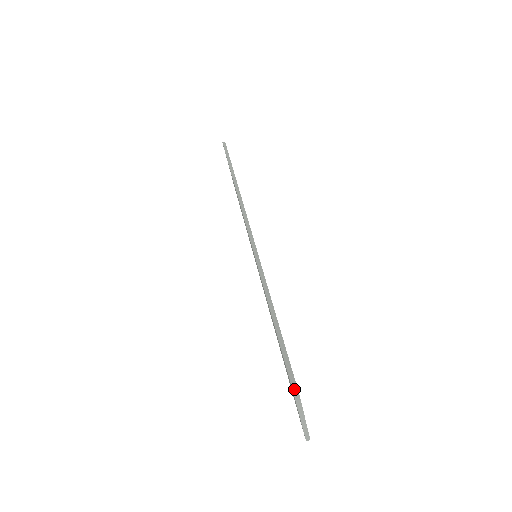
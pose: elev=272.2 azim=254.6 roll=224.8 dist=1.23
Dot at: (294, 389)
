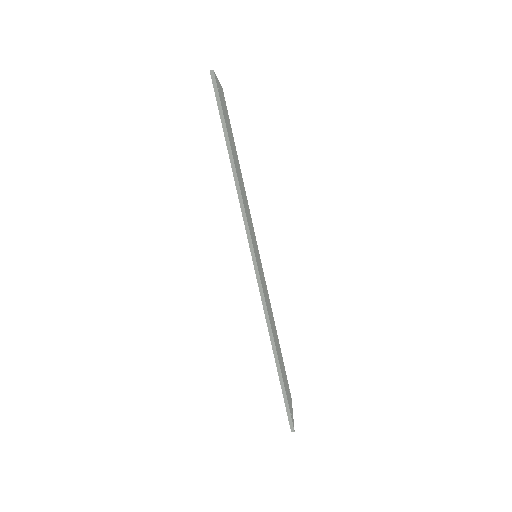
Dot at: (291, 428)
